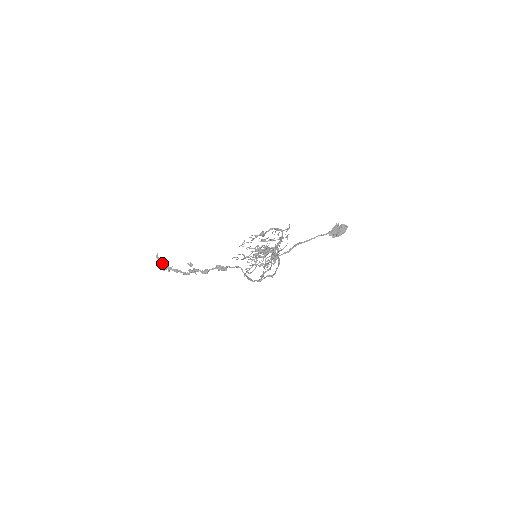
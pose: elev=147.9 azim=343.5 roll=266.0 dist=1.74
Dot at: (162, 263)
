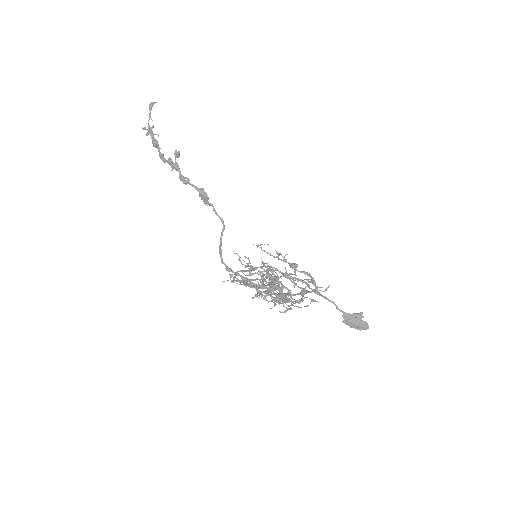
Dot at: (149, 117)
